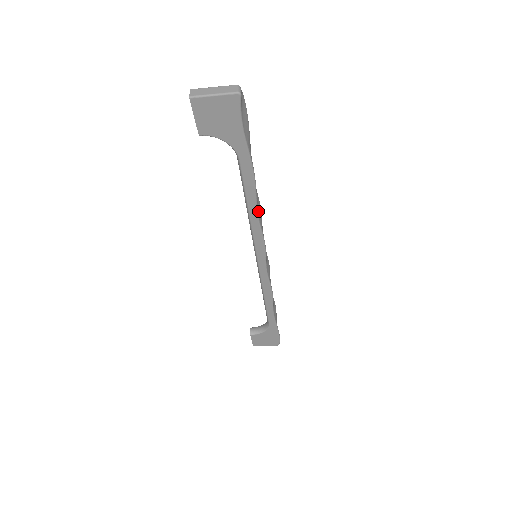
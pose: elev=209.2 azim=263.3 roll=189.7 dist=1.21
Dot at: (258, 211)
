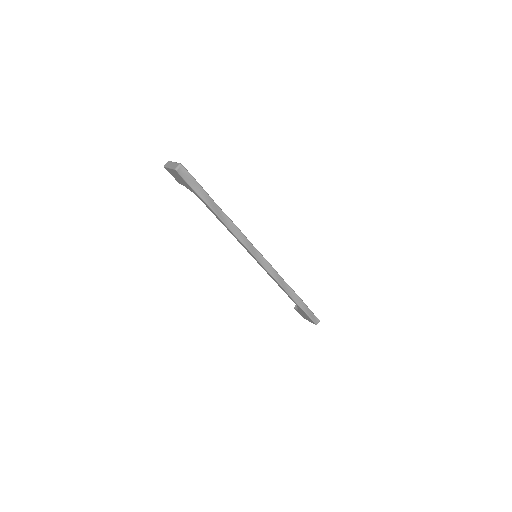
Dot at: (232, 230)
